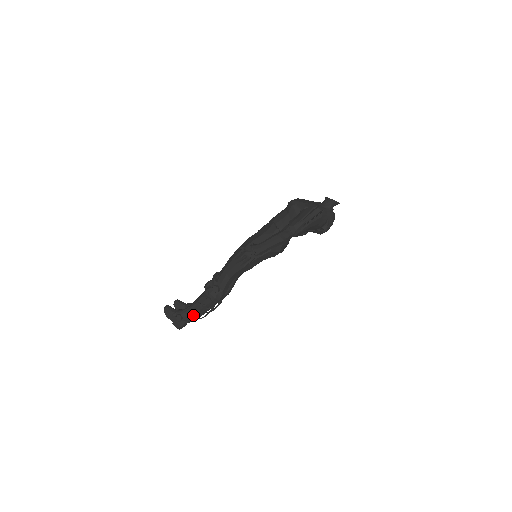
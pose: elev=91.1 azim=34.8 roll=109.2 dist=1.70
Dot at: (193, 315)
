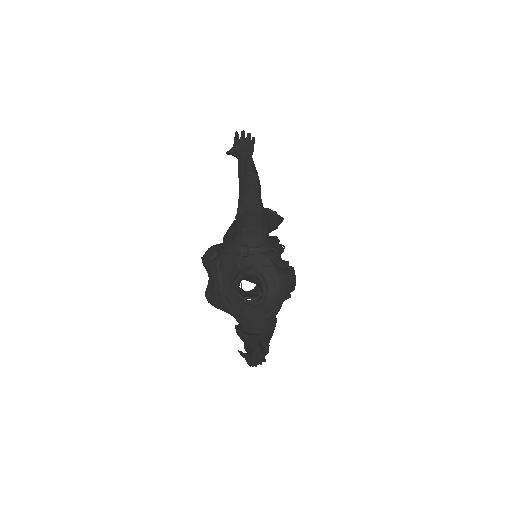
Dot at: occluded
